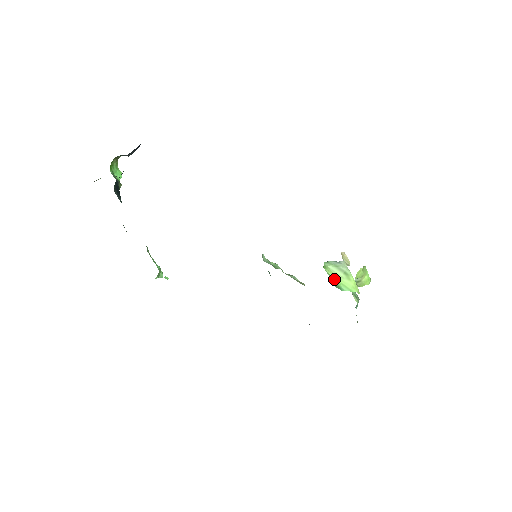
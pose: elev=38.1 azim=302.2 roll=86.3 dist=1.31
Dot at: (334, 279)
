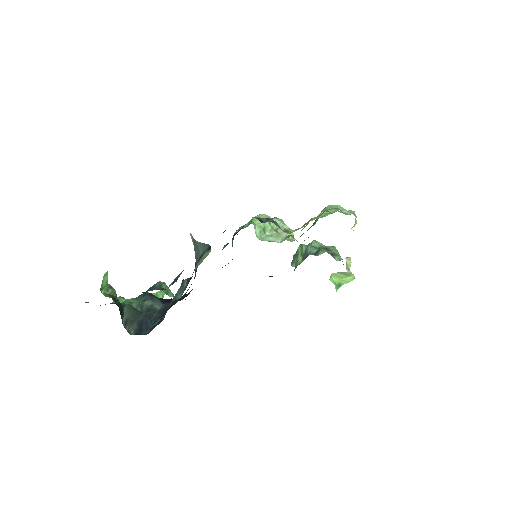
Dot at: (336, 280)
